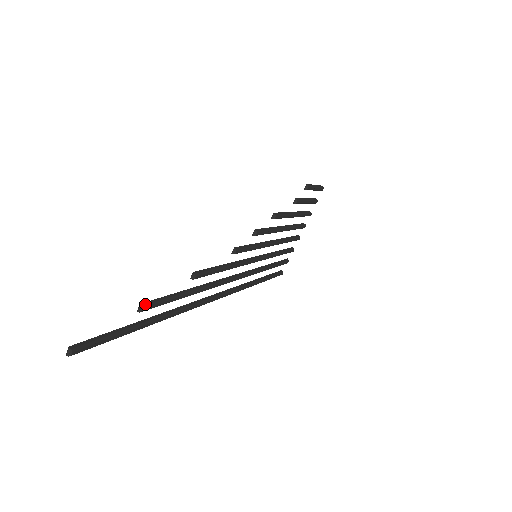
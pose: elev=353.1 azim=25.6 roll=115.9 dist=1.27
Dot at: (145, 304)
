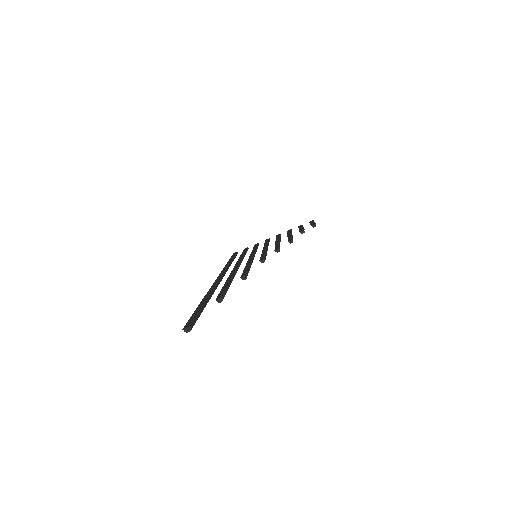
Dot at: occluded
